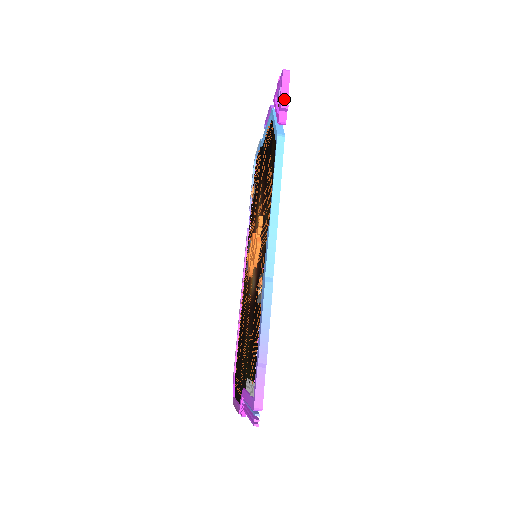
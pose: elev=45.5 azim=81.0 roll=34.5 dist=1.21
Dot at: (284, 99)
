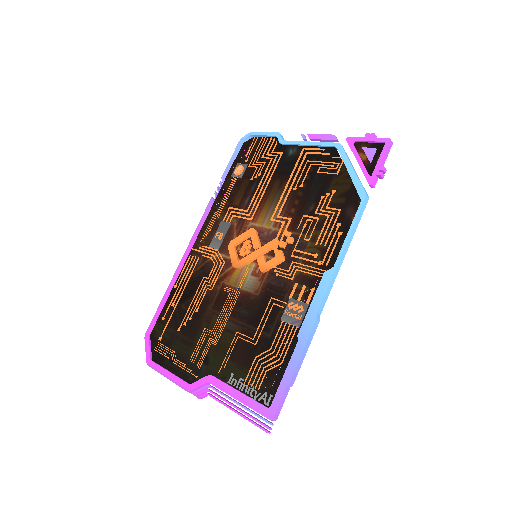
Dot at: (385, 169)
